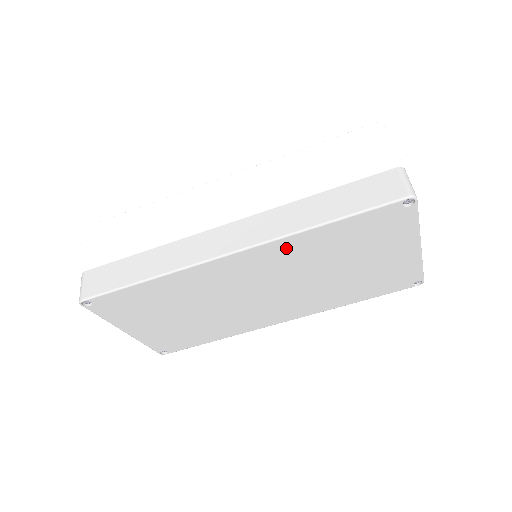
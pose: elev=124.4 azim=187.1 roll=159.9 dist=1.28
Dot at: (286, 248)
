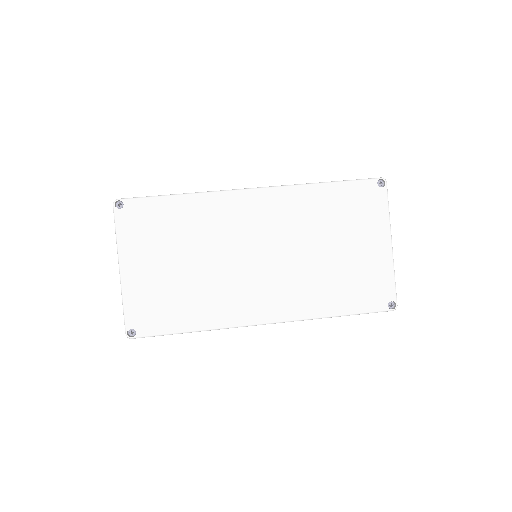
Dot at: (293, 199)
